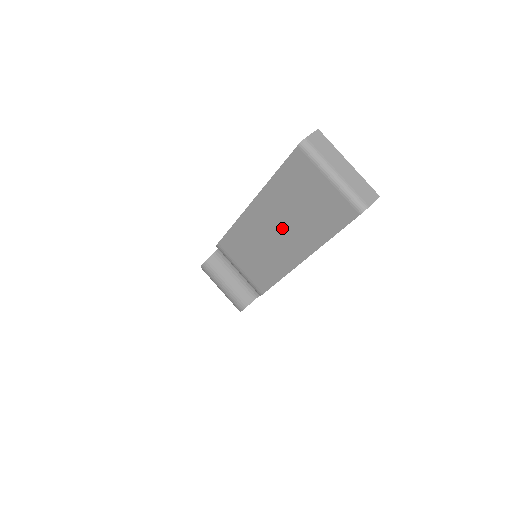
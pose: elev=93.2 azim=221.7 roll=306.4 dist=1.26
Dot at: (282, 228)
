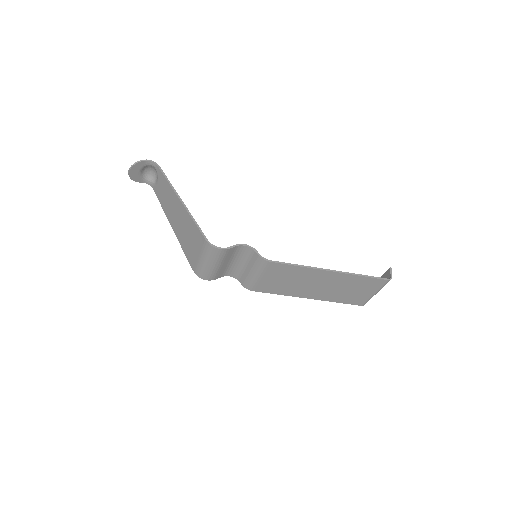
Dot at: (325, 287)
